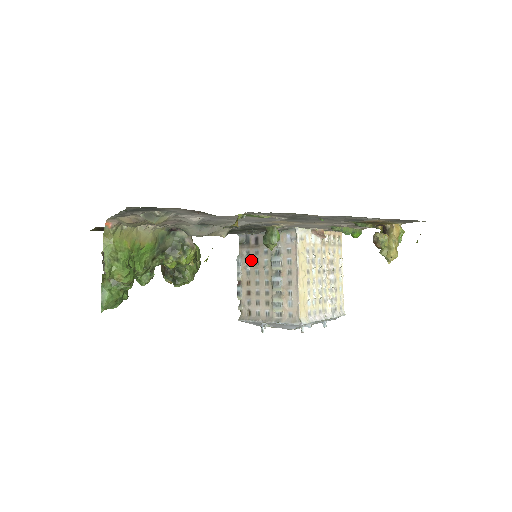
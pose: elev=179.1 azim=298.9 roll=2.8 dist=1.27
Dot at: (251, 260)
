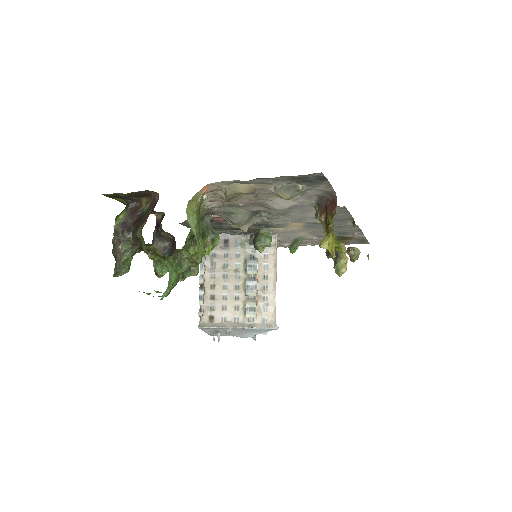
Dot at: (218, 262)
